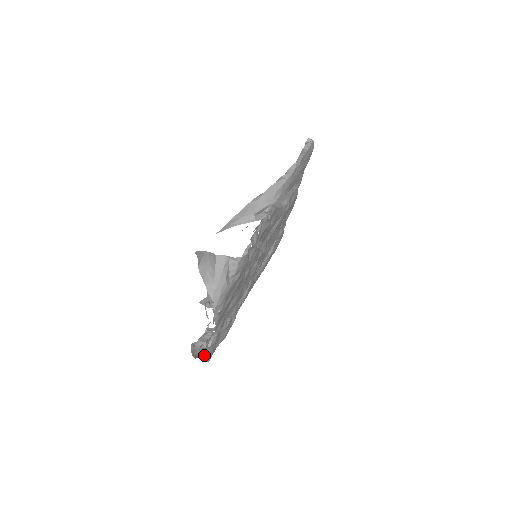
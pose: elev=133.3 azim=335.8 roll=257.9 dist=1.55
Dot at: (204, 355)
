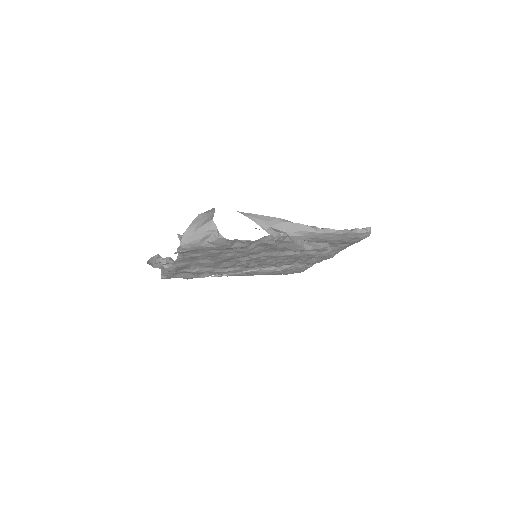
Dot at: occluded
